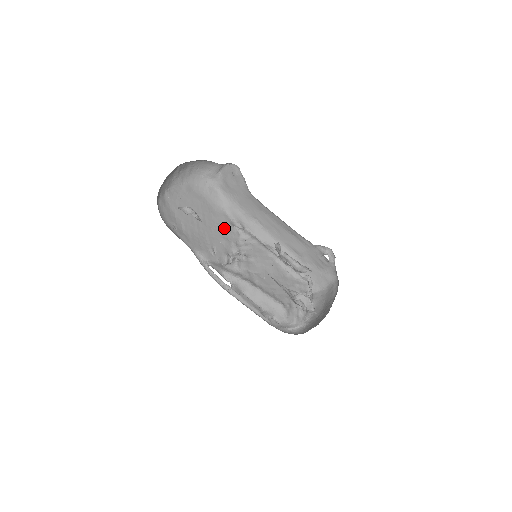
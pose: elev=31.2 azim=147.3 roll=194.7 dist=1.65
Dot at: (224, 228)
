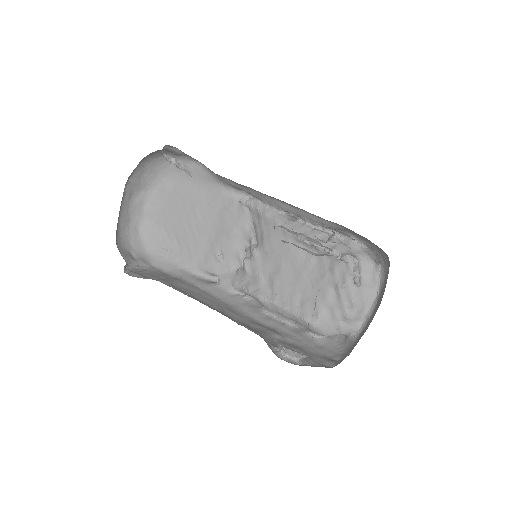
Dot at: (227, 213)
